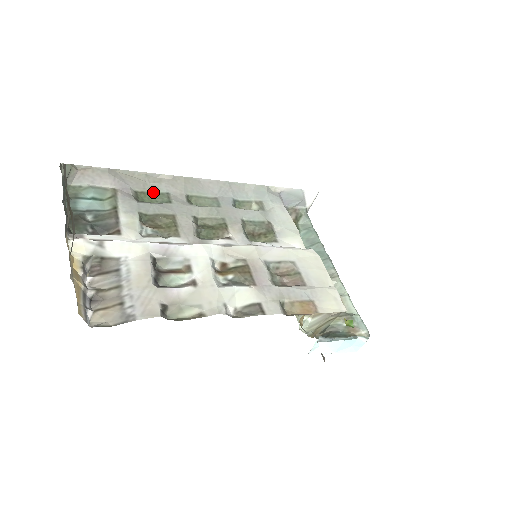
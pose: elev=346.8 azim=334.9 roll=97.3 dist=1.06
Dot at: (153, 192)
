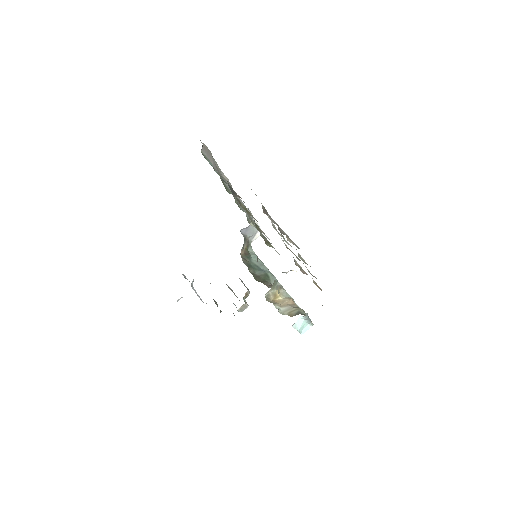
Dot at: (225, 184)
